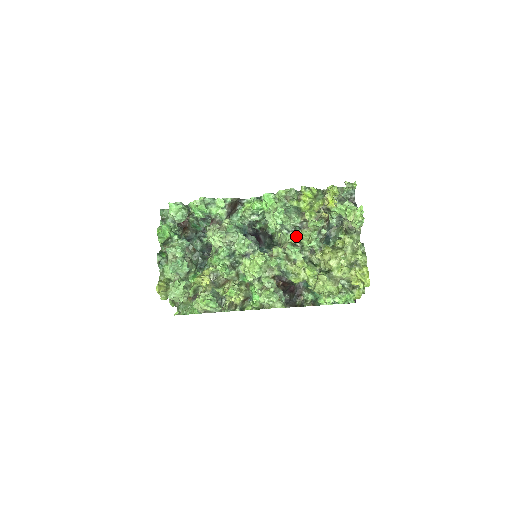
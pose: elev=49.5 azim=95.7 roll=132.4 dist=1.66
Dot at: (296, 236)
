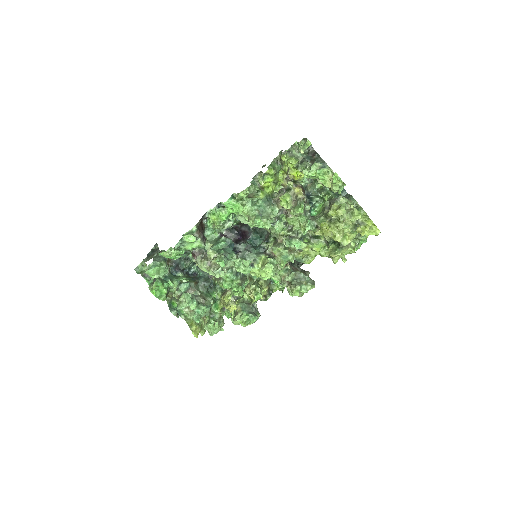
Dot at: (283, 224)
